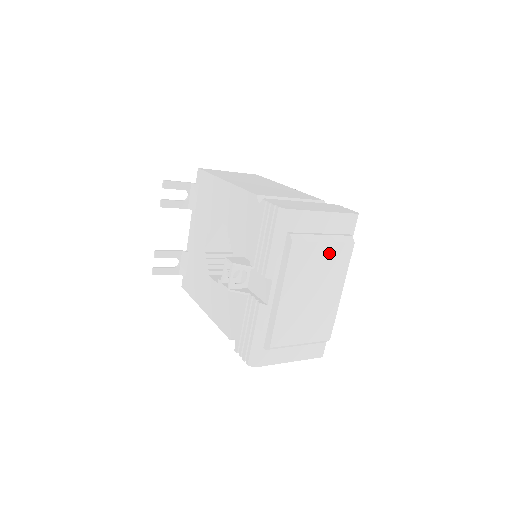
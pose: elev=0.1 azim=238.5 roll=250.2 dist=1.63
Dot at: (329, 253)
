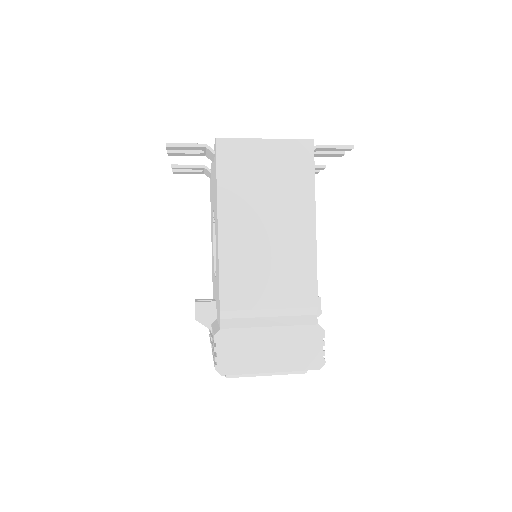
Dot at: occluded
